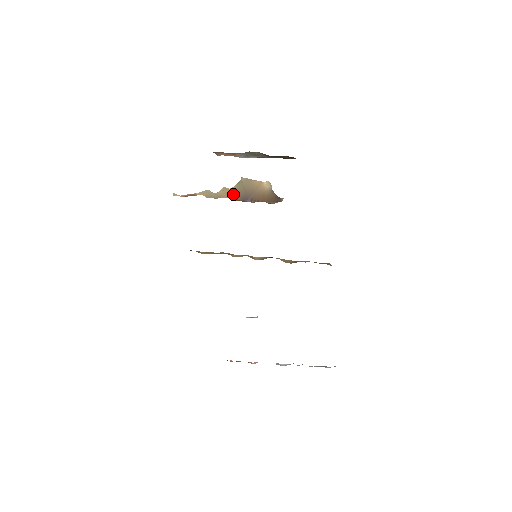
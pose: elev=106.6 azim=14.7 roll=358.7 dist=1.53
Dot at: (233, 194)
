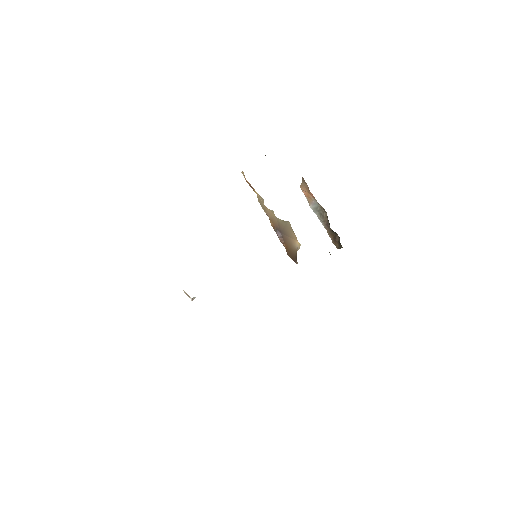
Dot at: (275, 220)
